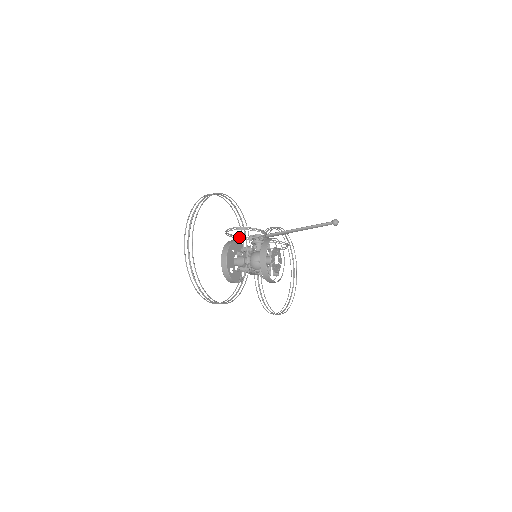
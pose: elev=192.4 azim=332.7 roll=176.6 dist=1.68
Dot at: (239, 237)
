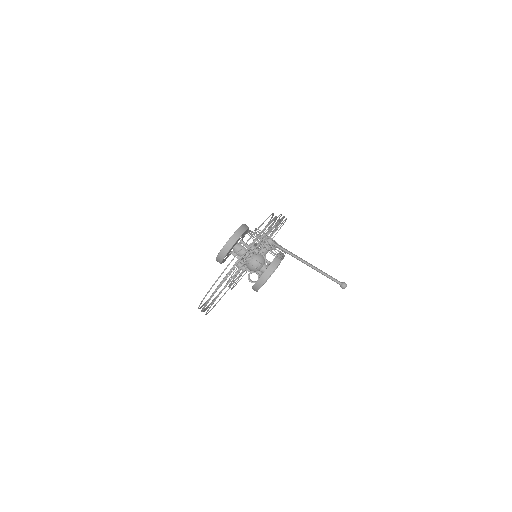
Dot at: (254, 234)
